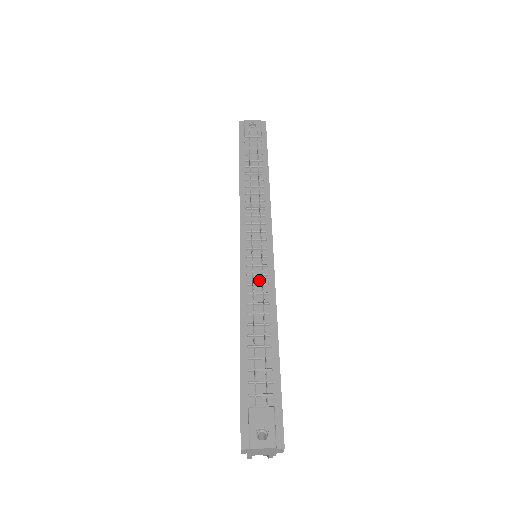
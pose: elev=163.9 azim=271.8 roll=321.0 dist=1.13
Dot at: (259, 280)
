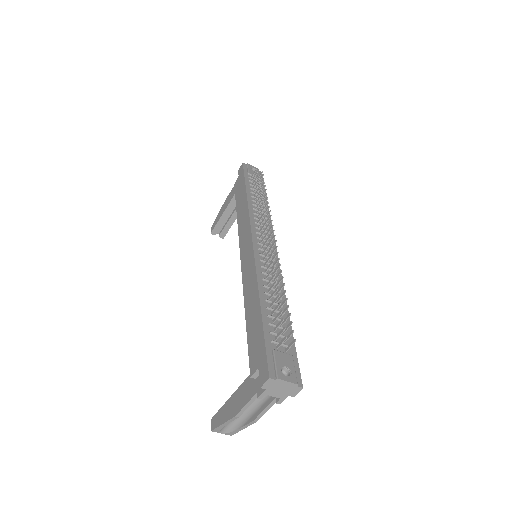
Dot at: occluded
